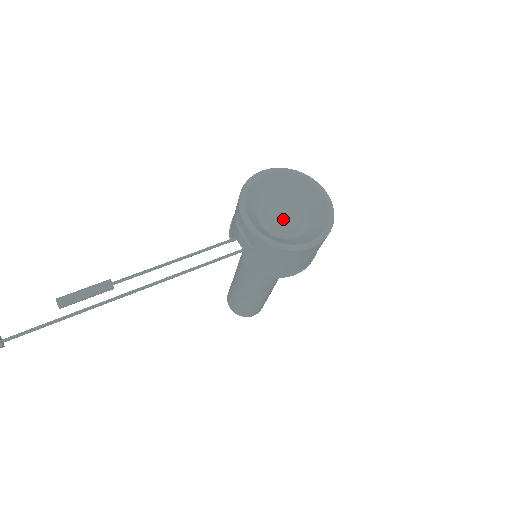
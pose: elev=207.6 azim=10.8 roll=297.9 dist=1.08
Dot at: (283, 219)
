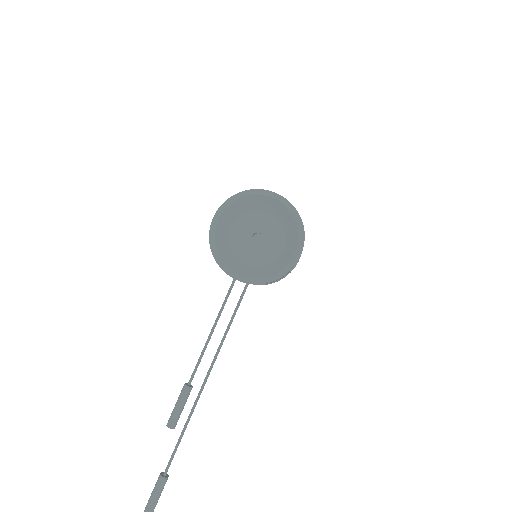
Dot at: occluded
